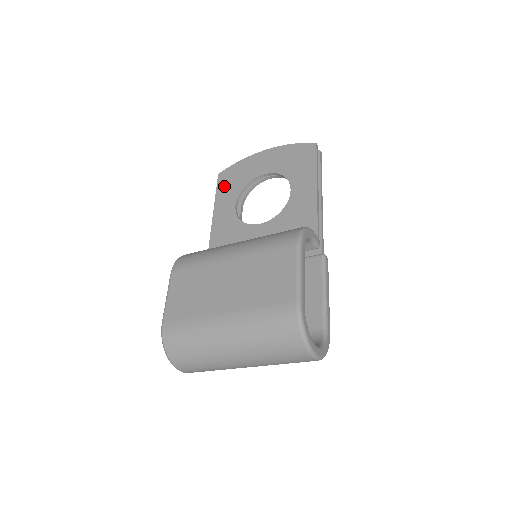
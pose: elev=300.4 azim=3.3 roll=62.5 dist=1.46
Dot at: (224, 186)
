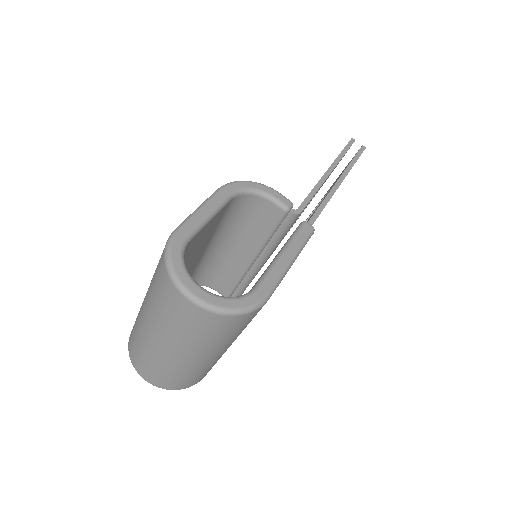
Dot at: occluded
